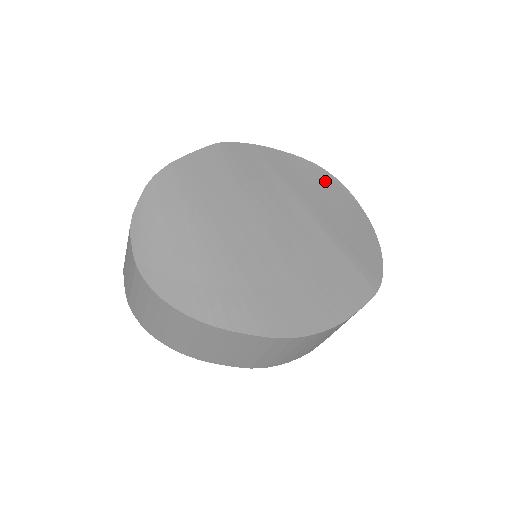
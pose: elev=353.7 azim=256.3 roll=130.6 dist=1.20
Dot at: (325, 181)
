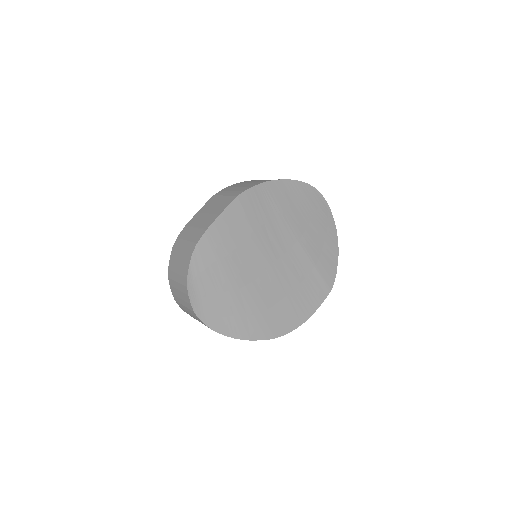
Dot at: (311, 199)
